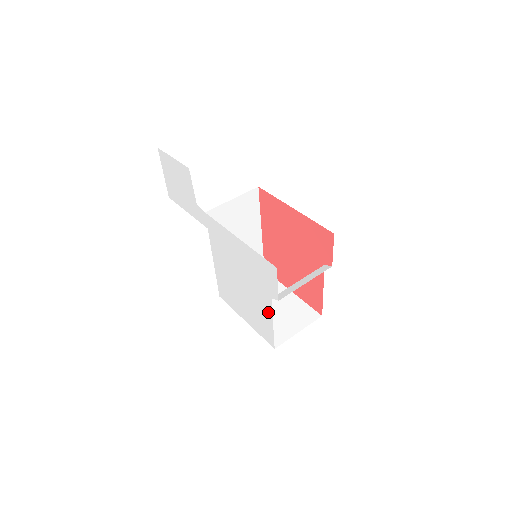
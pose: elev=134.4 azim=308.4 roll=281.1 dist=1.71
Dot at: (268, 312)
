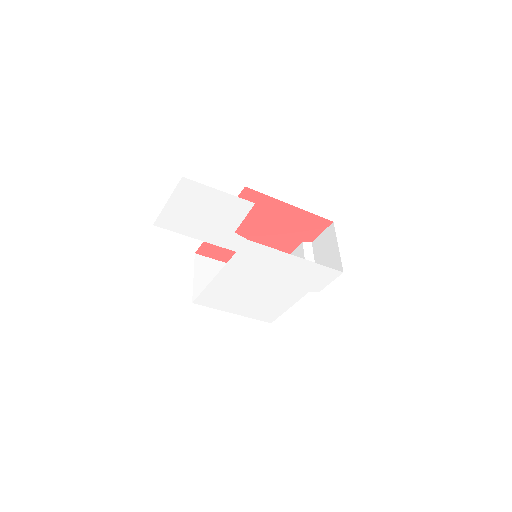
Dot at: (291, 301)
